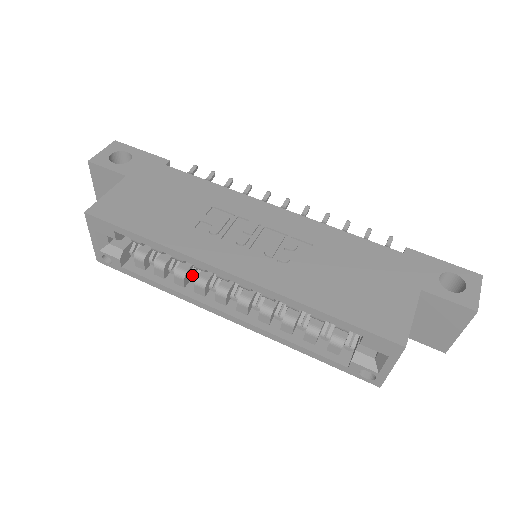
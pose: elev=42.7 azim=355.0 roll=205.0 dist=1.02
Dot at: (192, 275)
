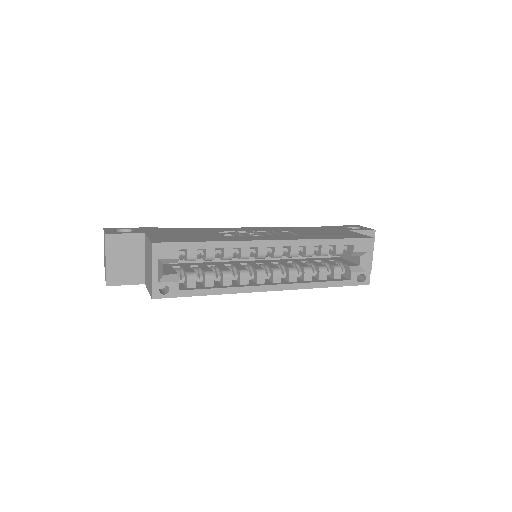
Dot at: occluded
